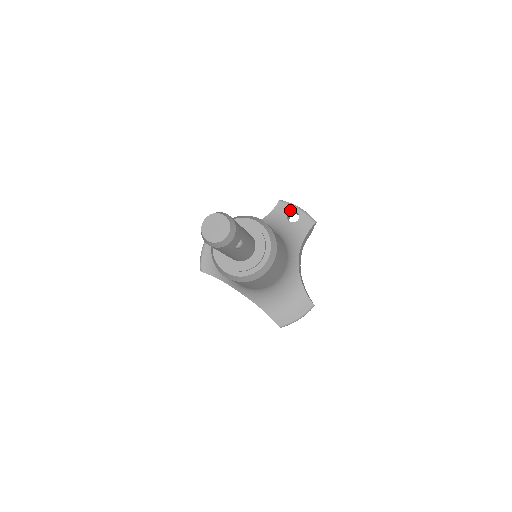
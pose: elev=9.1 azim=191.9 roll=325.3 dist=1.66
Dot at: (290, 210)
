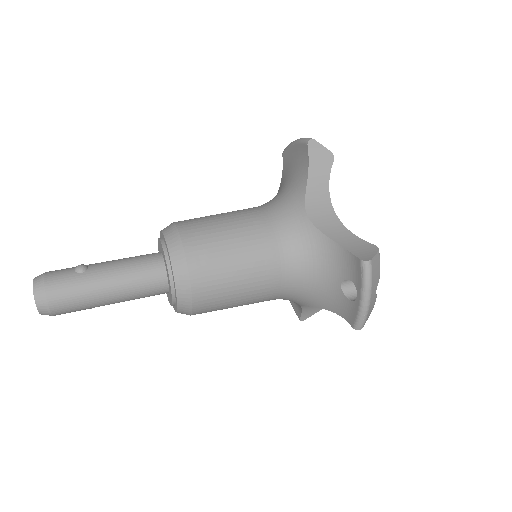
Dot at: (356, 284)
